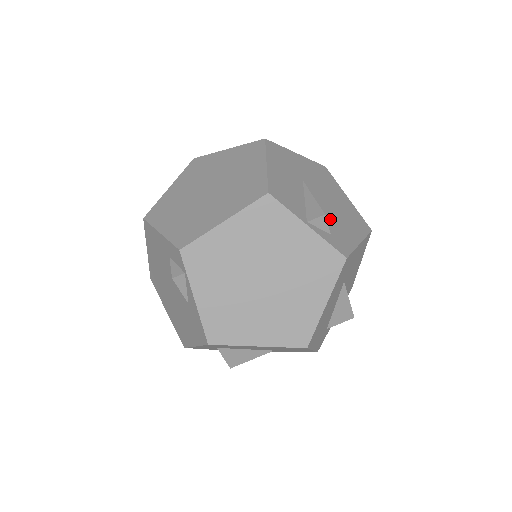
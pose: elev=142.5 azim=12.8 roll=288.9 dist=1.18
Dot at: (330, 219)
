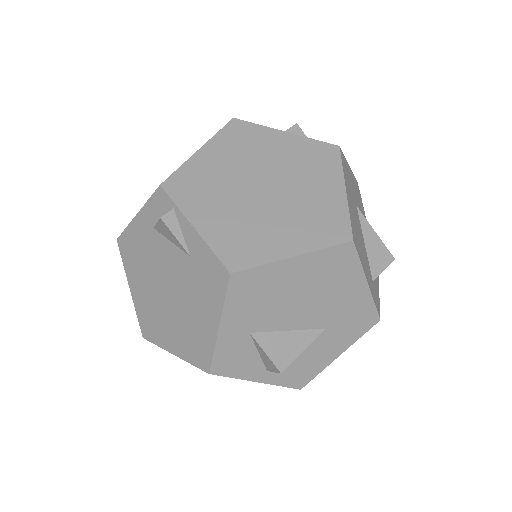
Dot at: occluded
